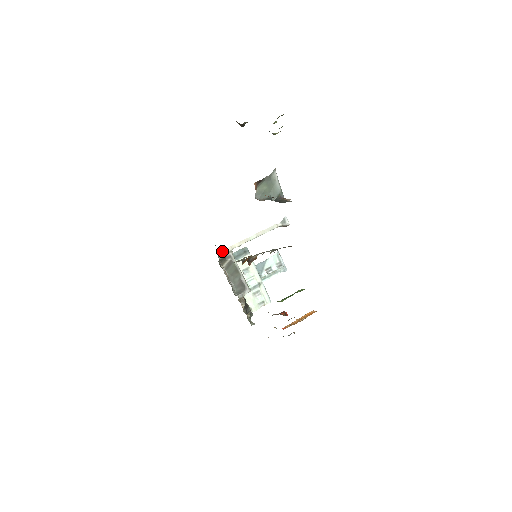
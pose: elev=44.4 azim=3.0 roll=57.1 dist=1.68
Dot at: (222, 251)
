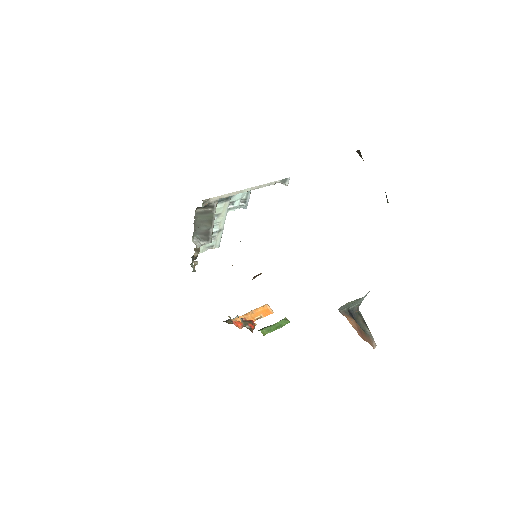
Dot at: (208, 199)
